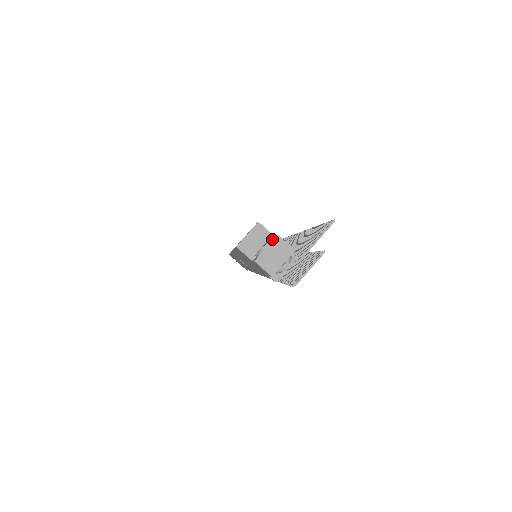
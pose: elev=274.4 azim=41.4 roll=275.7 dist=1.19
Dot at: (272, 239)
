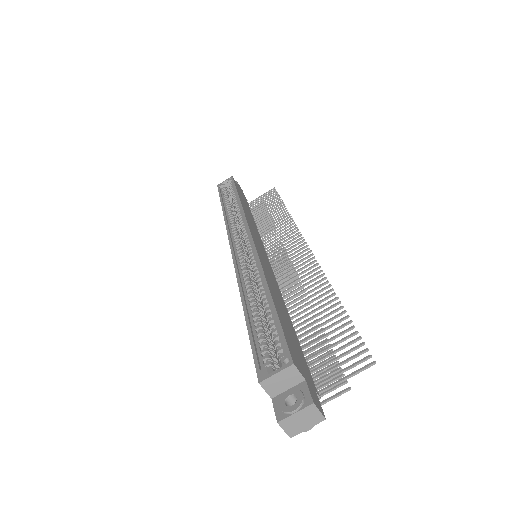
Dot at: (304, 397)
